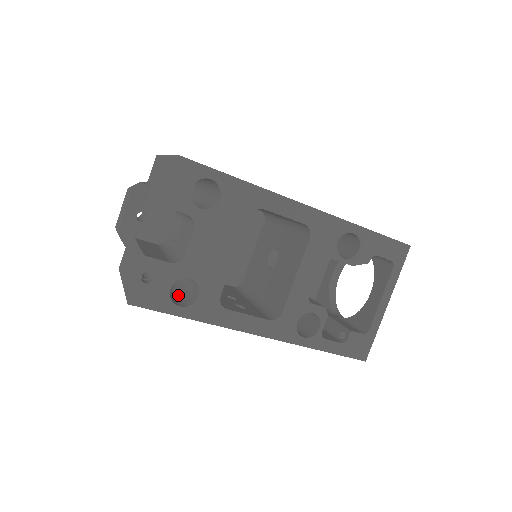
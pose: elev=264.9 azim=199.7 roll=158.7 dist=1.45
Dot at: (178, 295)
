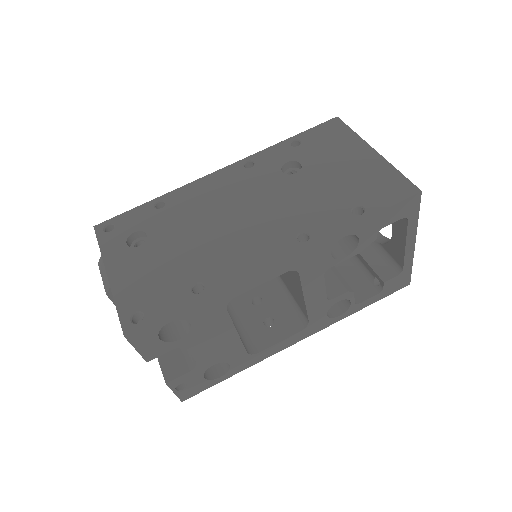
Dot at: occluded
